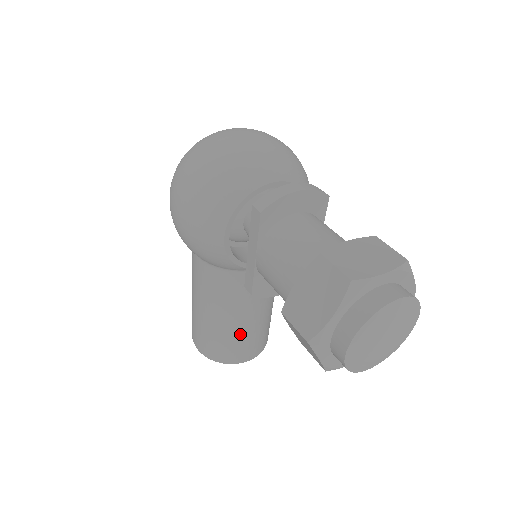
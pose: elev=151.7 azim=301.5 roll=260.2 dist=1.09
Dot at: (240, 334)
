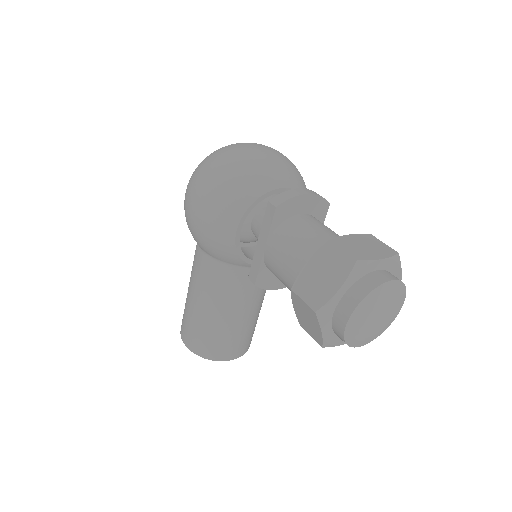
Dot at: (231, 330)
